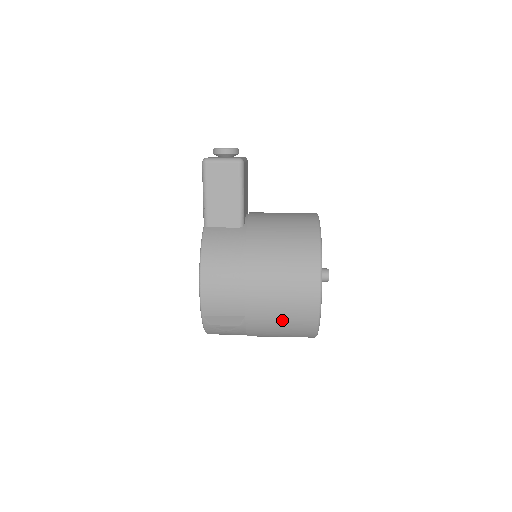
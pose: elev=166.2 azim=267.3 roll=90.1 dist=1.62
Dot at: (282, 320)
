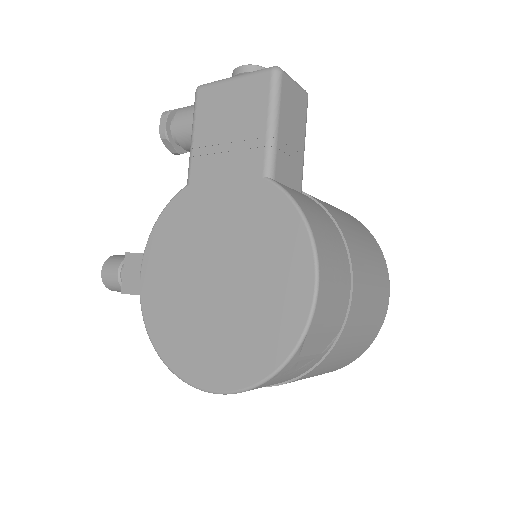
Dot at: (361, 335)
